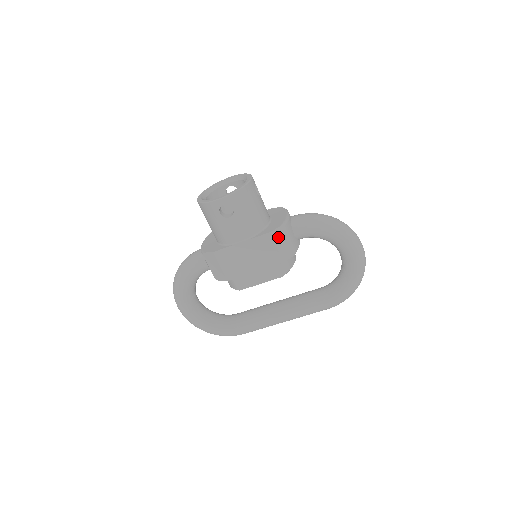
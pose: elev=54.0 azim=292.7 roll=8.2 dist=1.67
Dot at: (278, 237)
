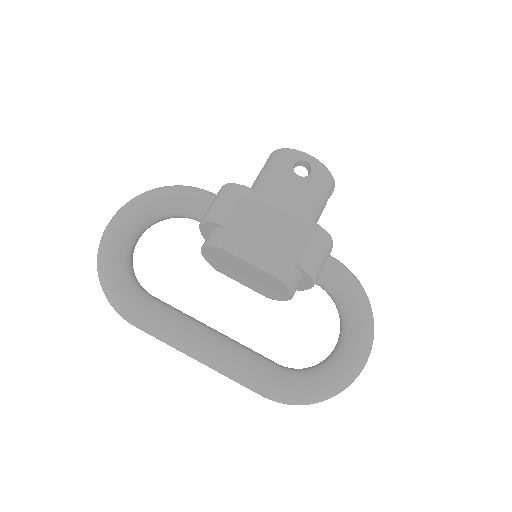
Dot at: (319, 239)
